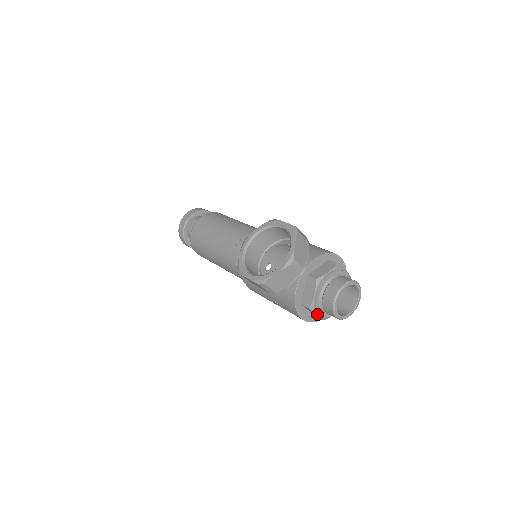
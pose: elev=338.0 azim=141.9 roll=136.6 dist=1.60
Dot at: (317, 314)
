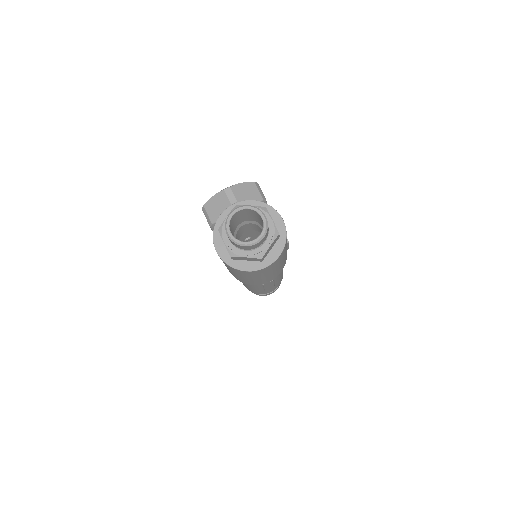
Dot at: (223, 240)
